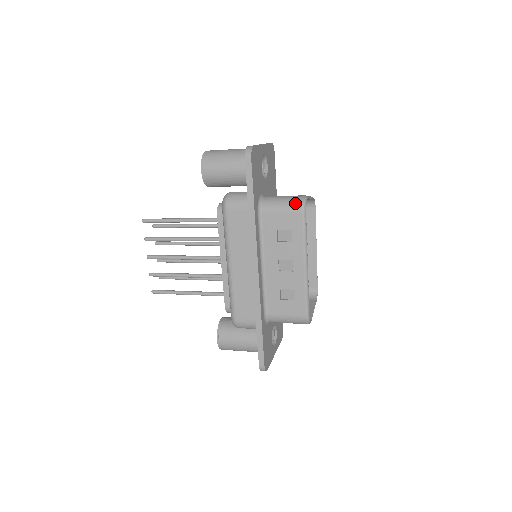
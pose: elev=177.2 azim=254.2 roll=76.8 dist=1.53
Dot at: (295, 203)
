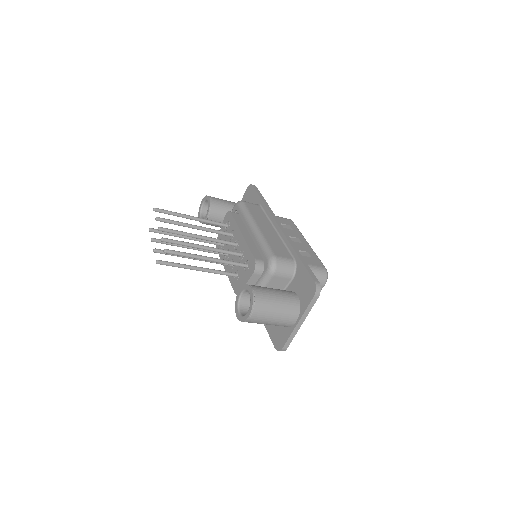
Dot at: occluded
